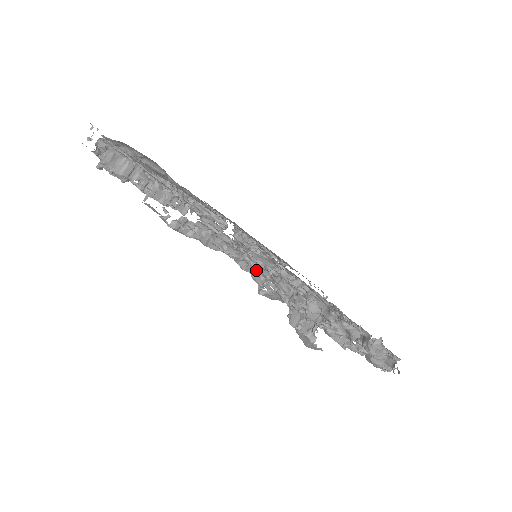
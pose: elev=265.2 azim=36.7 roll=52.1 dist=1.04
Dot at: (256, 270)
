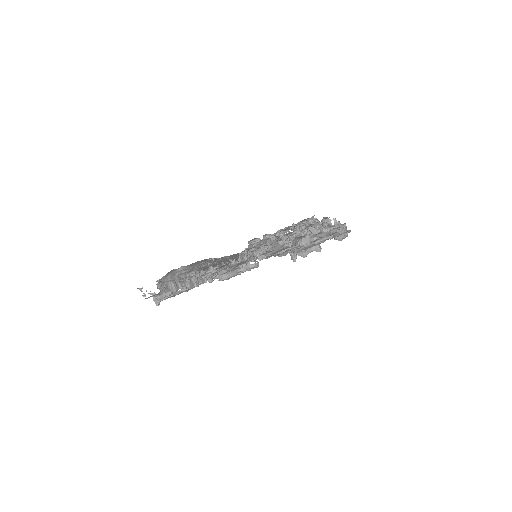
Dot at: (284, 235)
